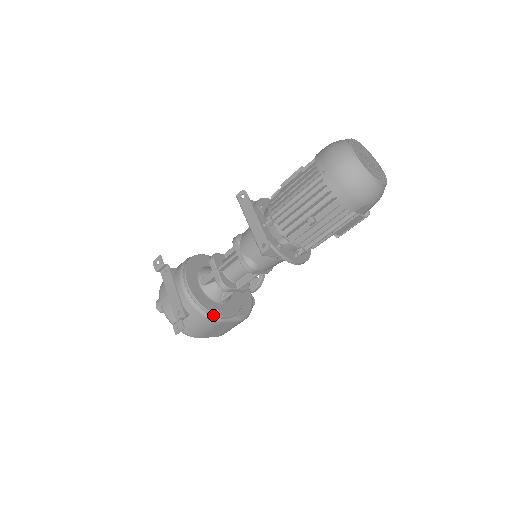
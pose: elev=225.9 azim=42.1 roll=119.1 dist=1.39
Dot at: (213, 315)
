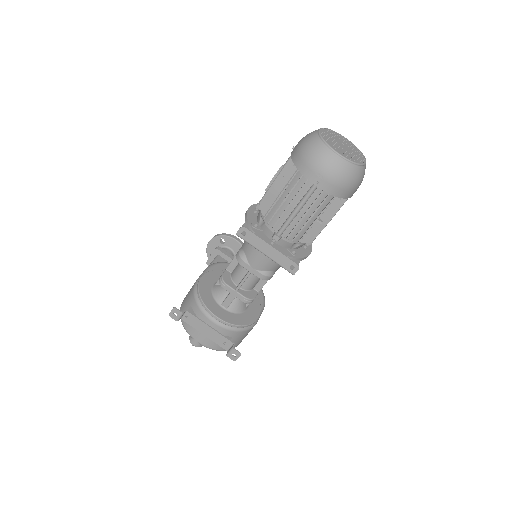
Dot at: (251, 325)
